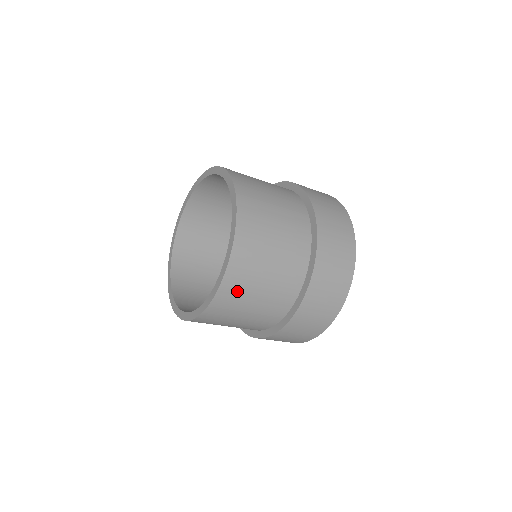
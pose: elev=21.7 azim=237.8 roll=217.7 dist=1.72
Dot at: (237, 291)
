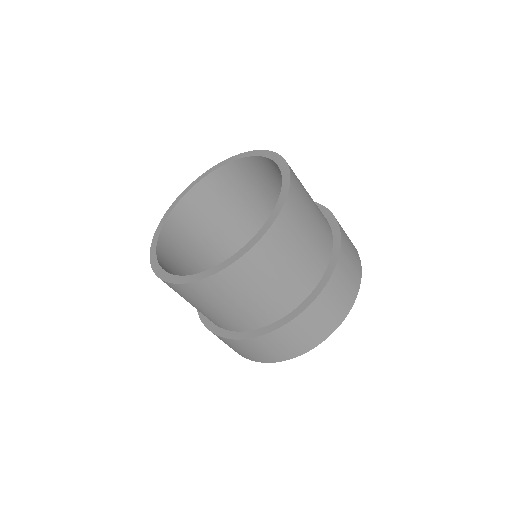
Dot at: (300, 189)
